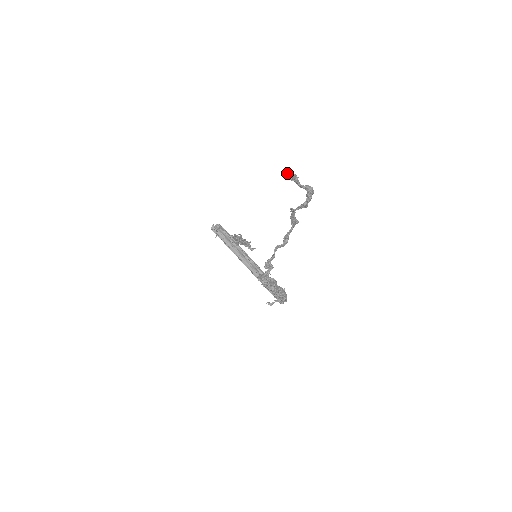
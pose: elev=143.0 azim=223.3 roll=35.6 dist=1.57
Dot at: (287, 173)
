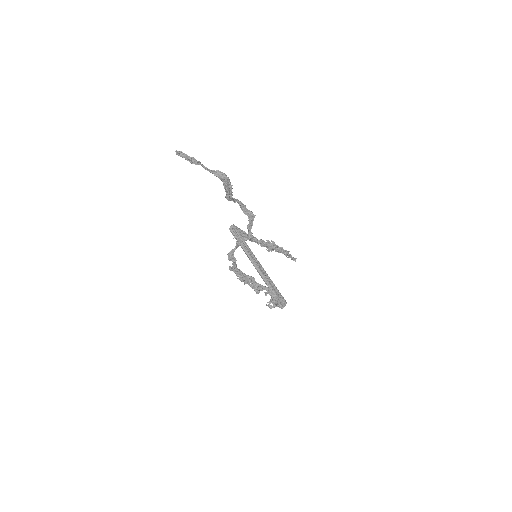
Dot at: (182, 156)
